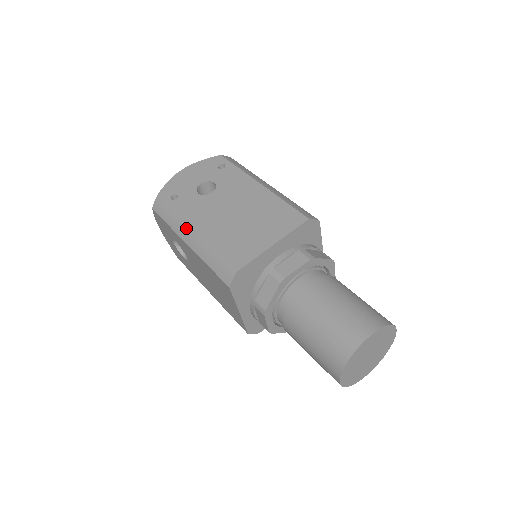
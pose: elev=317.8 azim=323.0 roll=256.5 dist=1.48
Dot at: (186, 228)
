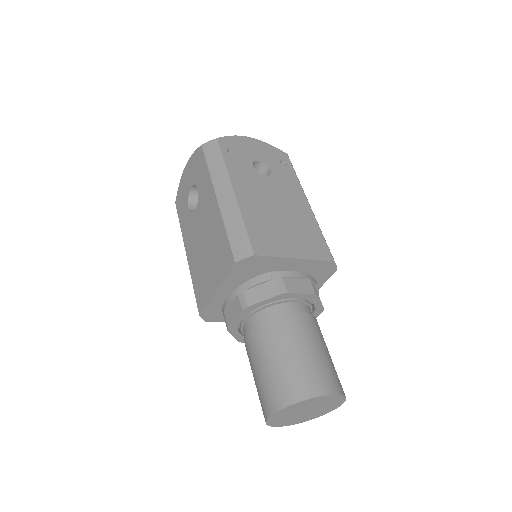
Dot at: (227, 185)
